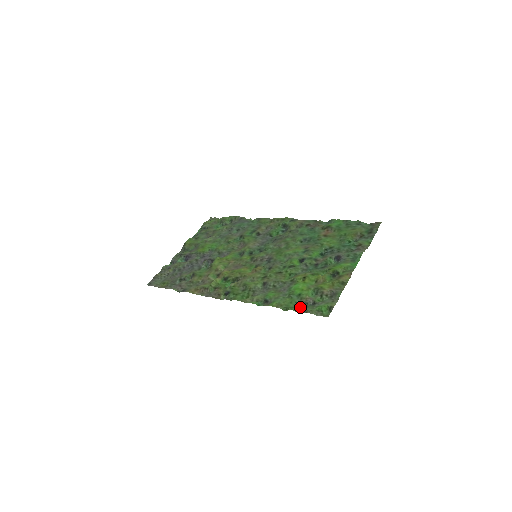
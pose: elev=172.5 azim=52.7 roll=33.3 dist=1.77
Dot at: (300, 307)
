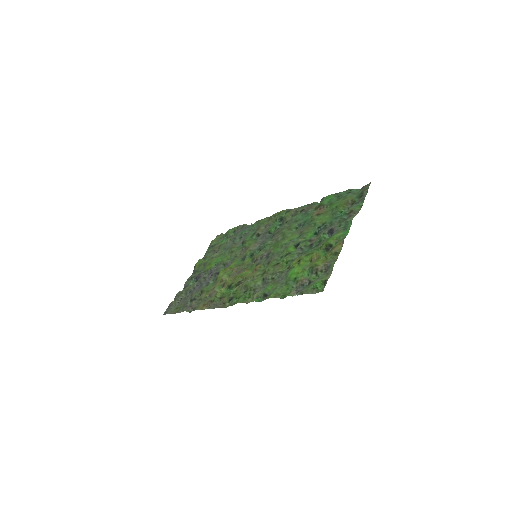
Dot at: (297, 291)
